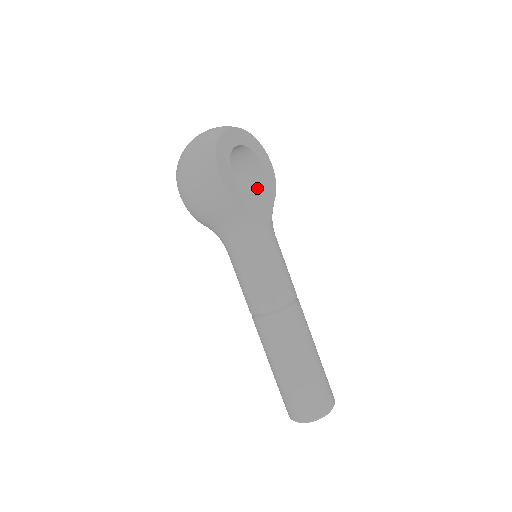
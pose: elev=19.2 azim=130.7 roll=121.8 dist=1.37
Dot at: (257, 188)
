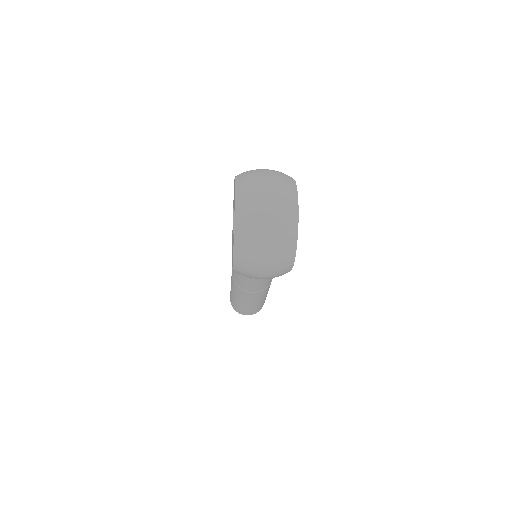
Dot at: occluded
